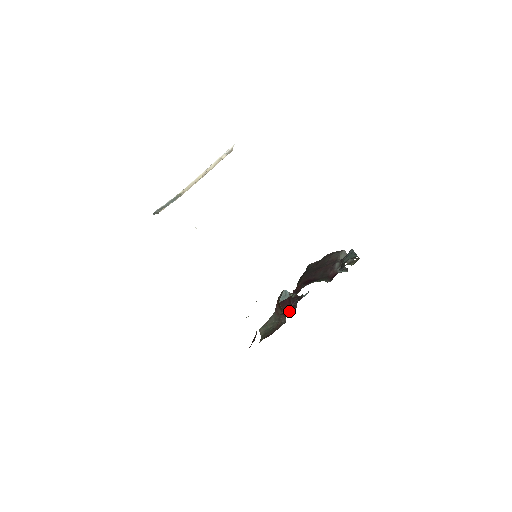
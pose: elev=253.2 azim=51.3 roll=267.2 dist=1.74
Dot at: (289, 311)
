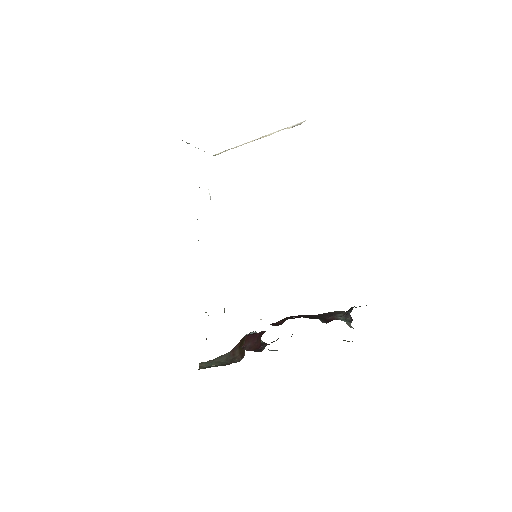
Dot at: (253, 347)
